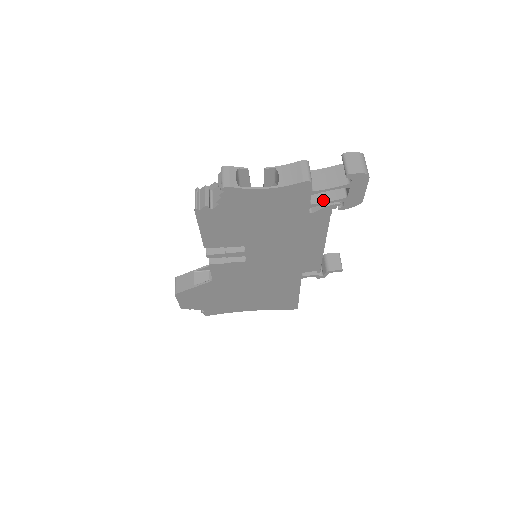
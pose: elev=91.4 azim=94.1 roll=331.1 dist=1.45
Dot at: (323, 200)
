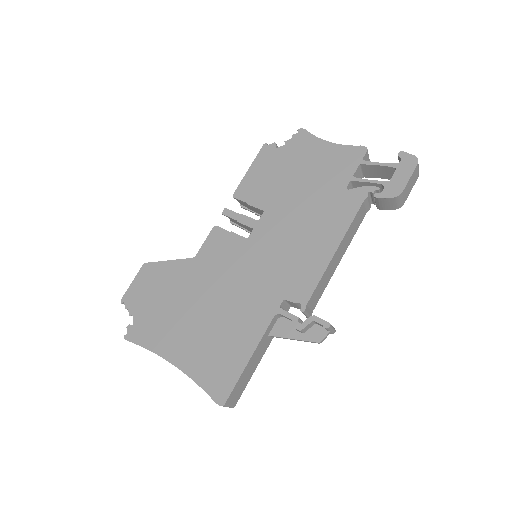
Dot at: (366, 180)
